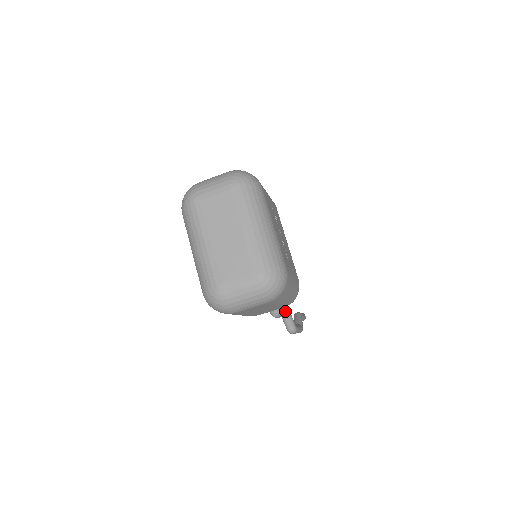
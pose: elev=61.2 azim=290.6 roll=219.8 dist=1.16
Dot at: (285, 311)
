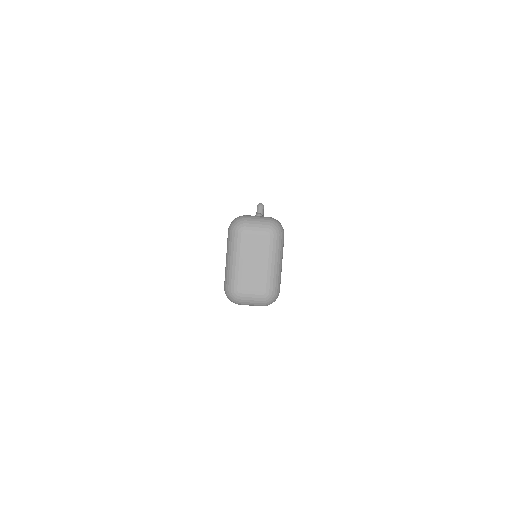
Dot at: occluded
